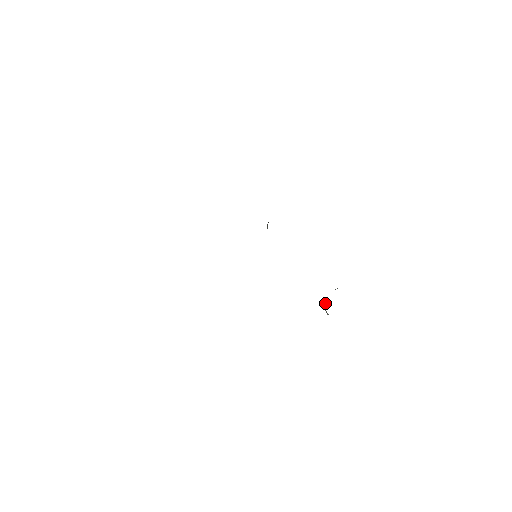
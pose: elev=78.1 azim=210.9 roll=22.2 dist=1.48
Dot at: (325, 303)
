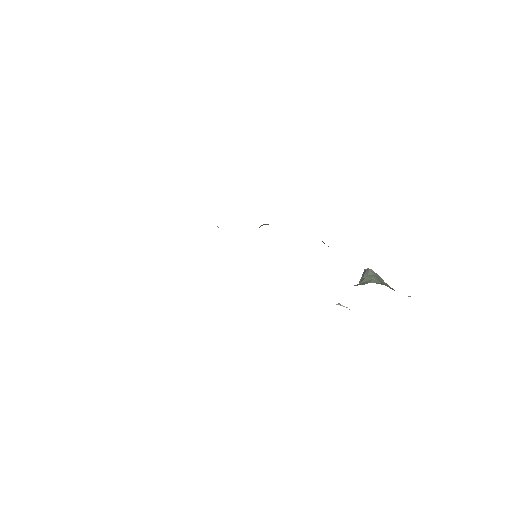
Dot at: (360, 279)
